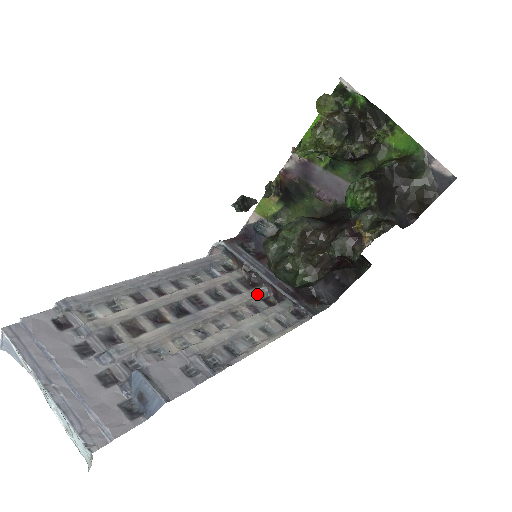
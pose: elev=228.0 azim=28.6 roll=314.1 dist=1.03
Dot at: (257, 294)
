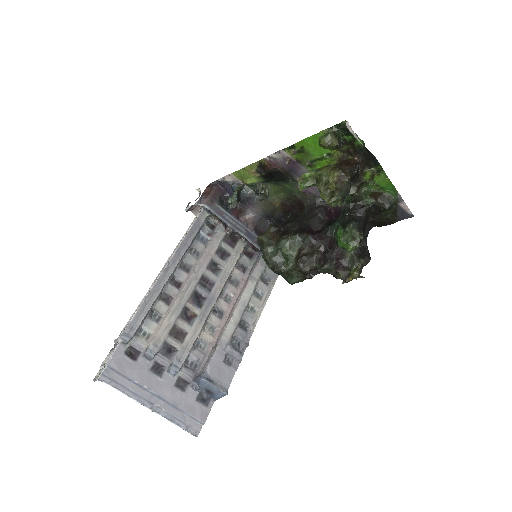
Dot at: (240, 251)
